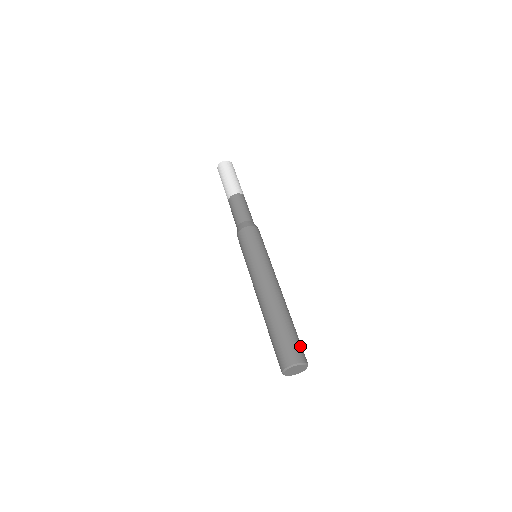
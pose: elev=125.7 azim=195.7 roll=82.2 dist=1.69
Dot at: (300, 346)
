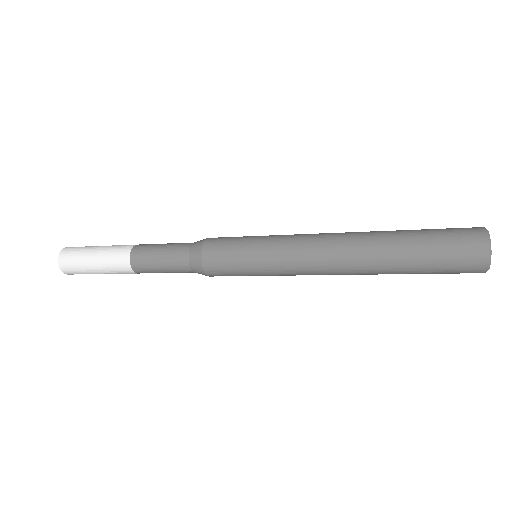
Dot at: occluded
